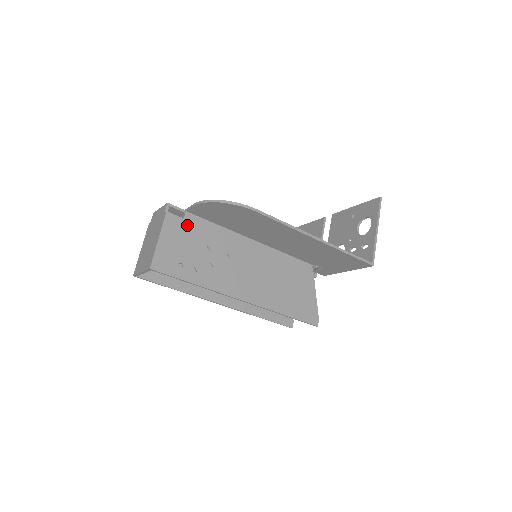
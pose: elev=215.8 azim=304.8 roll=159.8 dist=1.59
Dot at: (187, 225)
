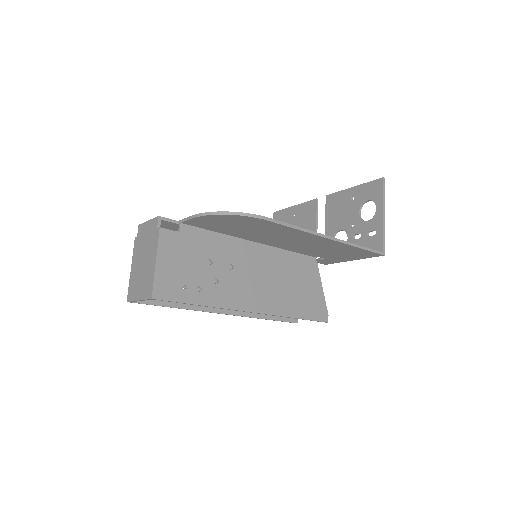
Dot at: (184, 239)
